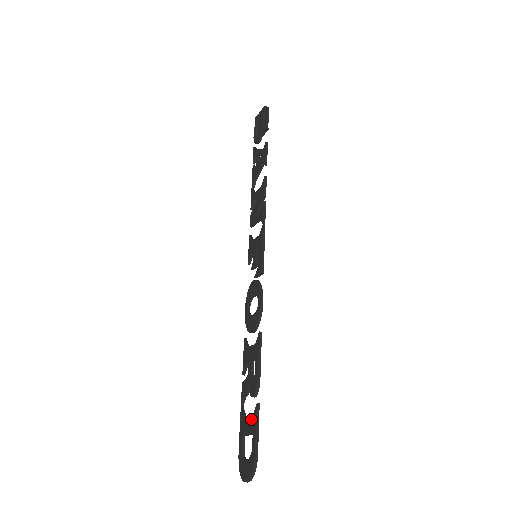
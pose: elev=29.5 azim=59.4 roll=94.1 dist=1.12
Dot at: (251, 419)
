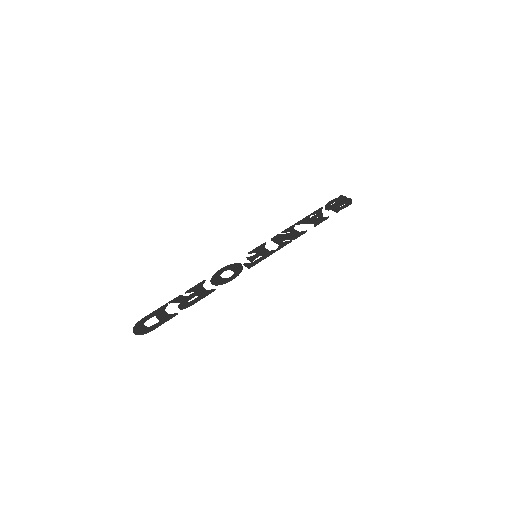
Dot at: (167, 314)
